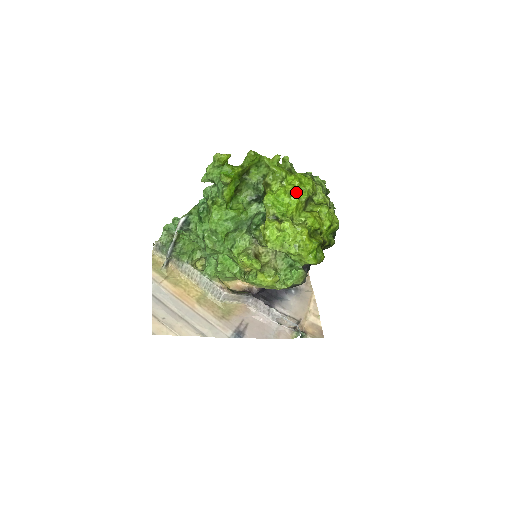
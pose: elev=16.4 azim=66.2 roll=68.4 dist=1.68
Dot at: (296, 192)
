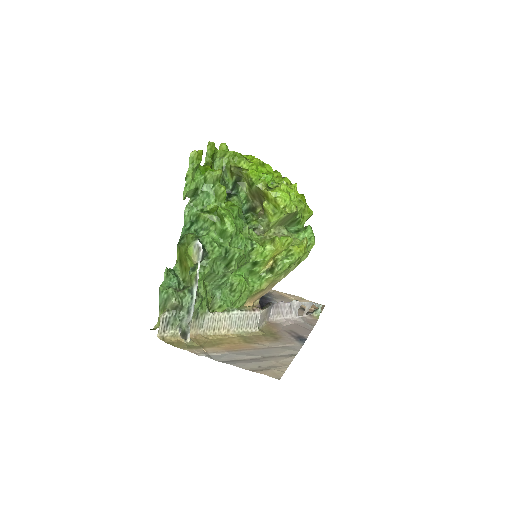
Dot at: occluded
